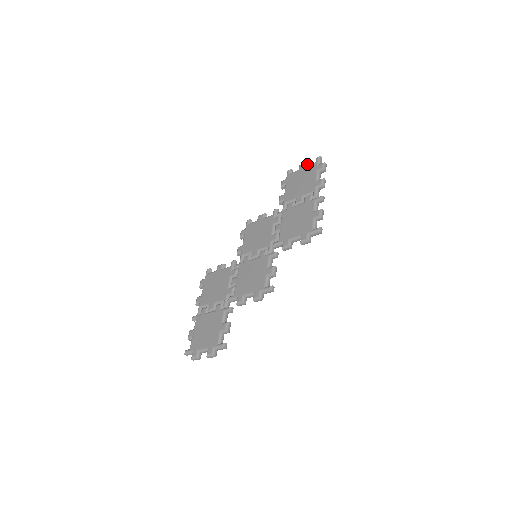
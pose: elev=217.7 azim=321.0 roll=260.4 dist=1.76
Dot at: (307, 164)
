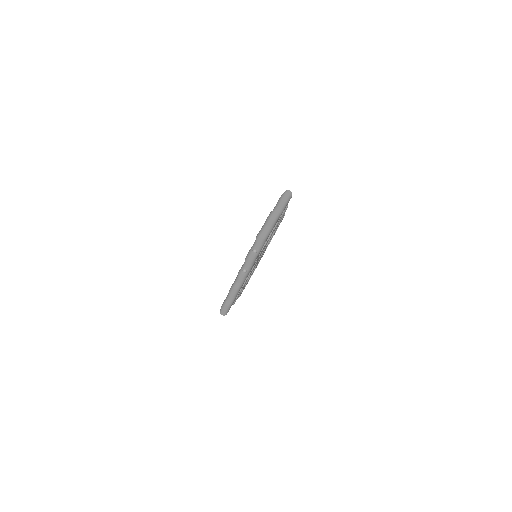
Dot at: occluded
